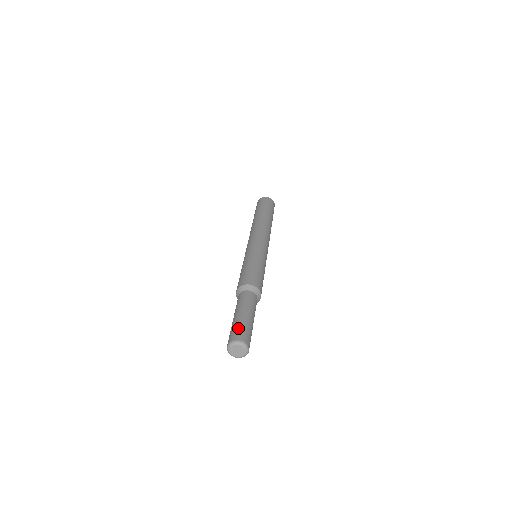
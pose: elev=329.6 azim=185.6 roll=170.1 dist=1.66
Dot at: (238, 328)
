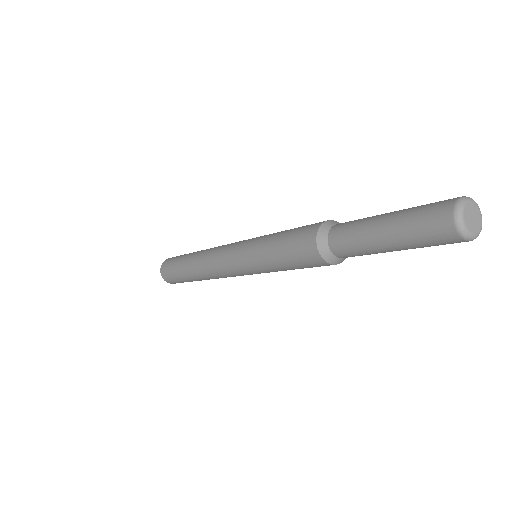
Dot at: occluded
